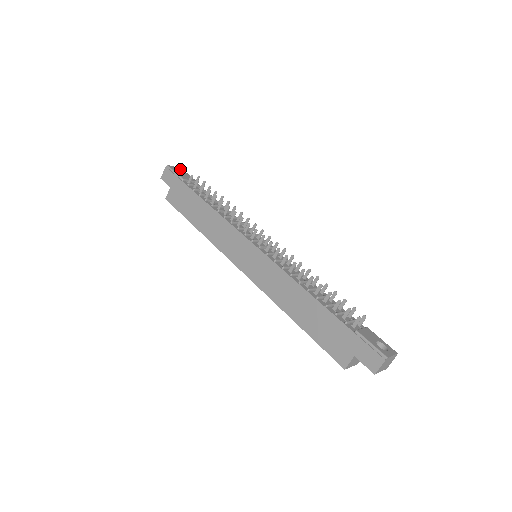
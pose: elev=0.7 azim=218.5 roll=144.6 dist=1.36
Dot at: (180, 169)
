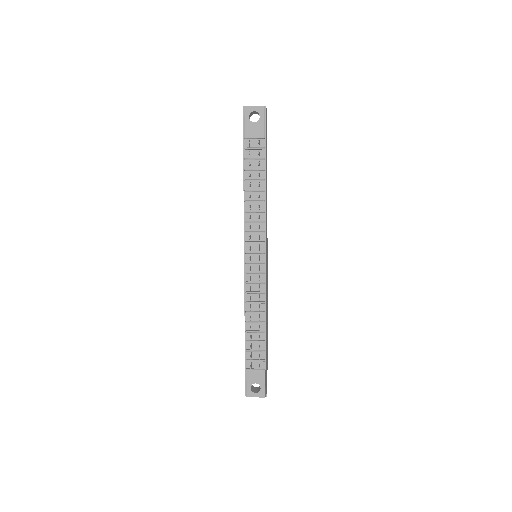
Dot at: (259, 110)
